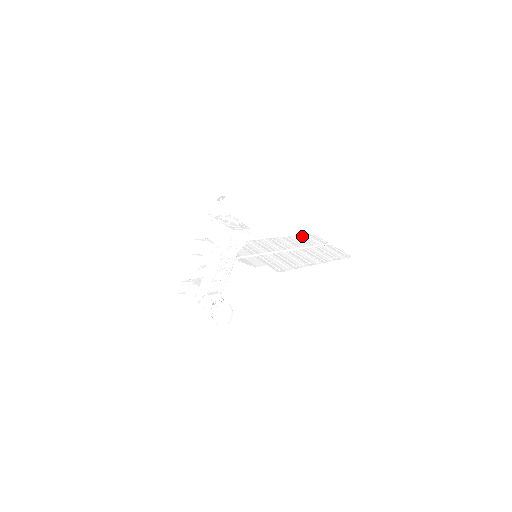
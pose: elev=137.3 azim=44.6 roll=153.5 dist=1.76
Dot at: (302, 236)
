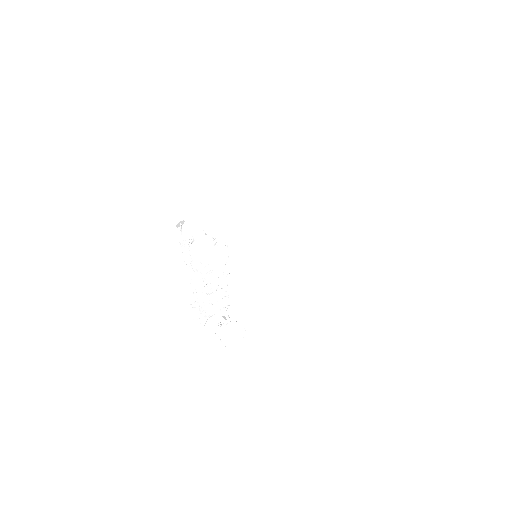
Dot at: (319, 199)
